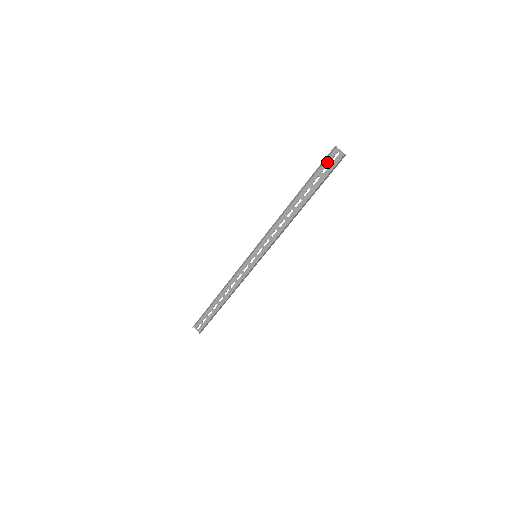
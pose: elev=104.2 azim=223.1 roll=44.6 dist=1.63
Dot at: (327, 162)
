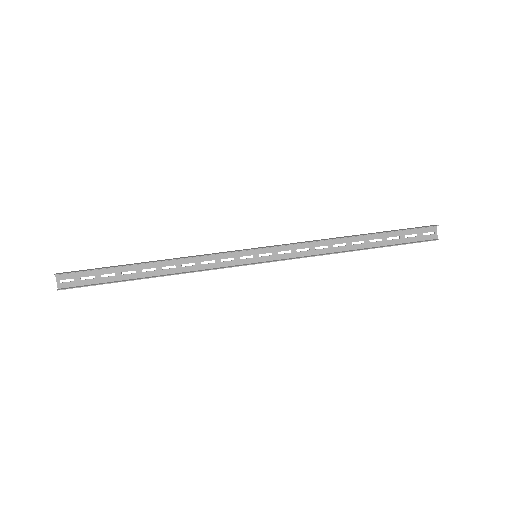
Dot at: (418, 231)
